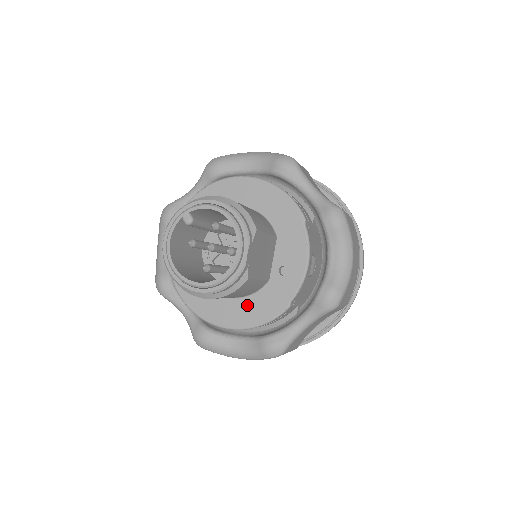
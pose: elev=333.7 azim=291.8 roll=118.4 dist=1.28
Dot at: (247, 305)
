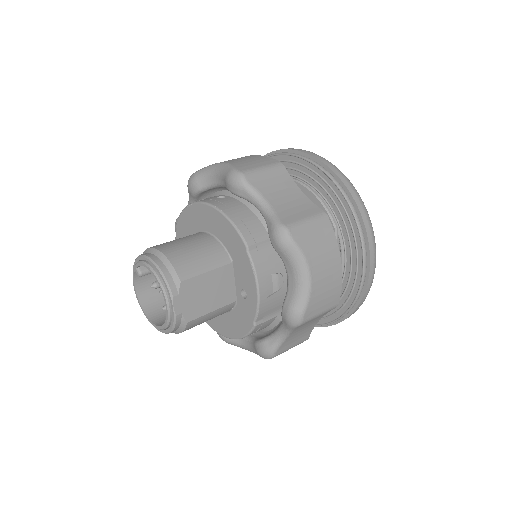
Dot at: (229, 320)
